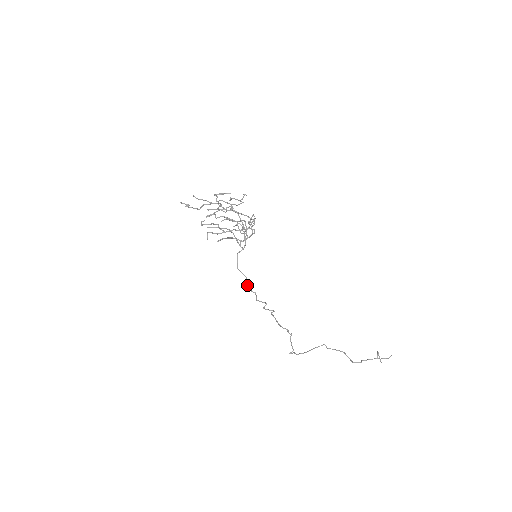
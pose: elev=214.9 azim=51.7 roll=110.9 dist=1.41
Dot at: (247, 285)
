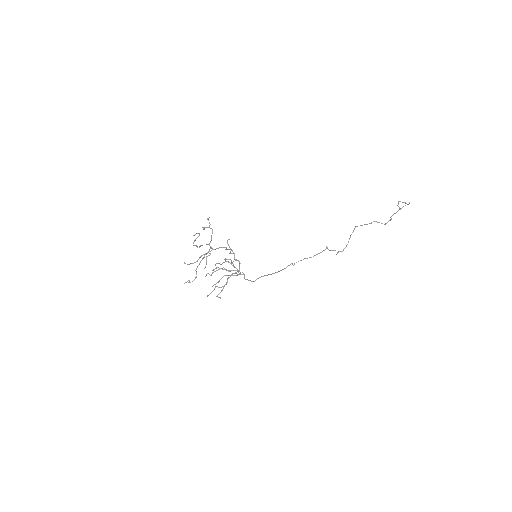
Dot at: occluded
